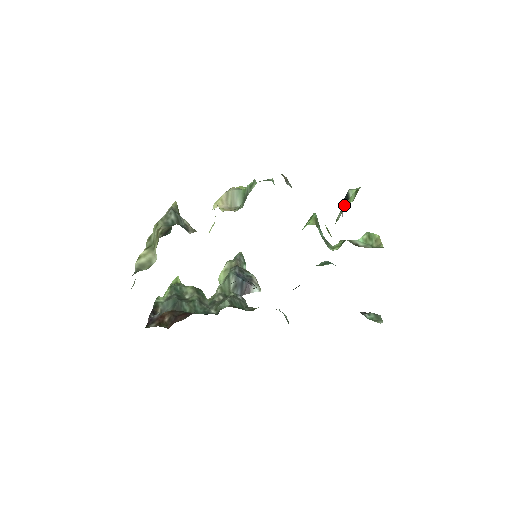
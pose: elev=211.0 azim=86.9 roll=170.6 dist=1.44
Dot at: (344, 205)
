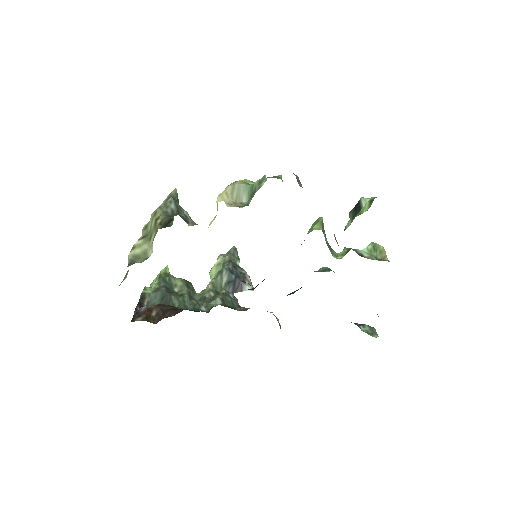
Dot at: (354, 213)
